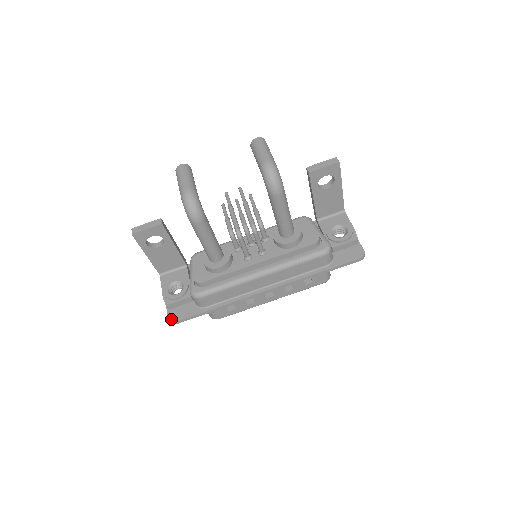
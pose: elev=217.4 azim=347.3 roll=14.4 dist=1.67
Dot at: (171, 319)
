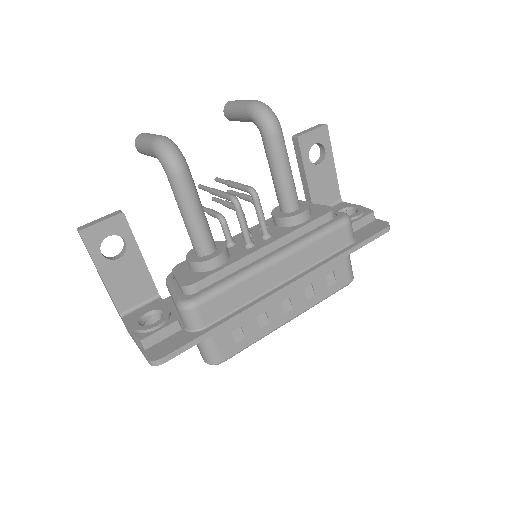
Dot at: (153, 358)
